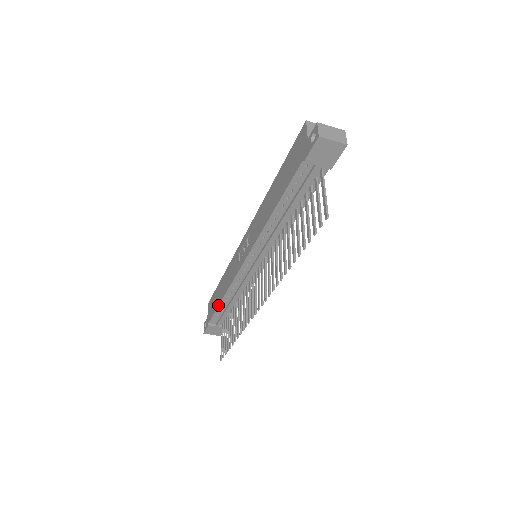
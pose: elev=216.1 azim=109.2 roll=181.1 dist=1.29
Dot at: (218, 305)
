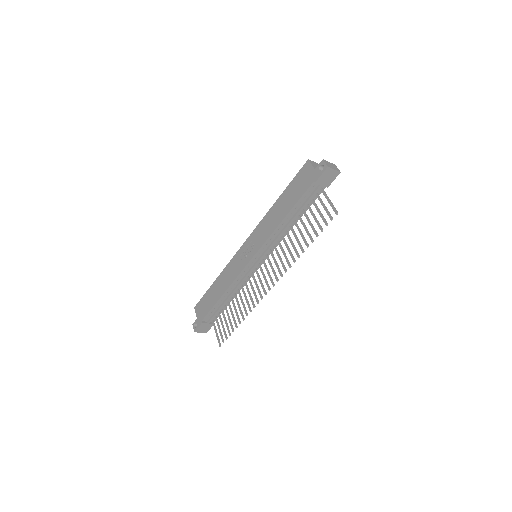
Dot at: (216, 302)
